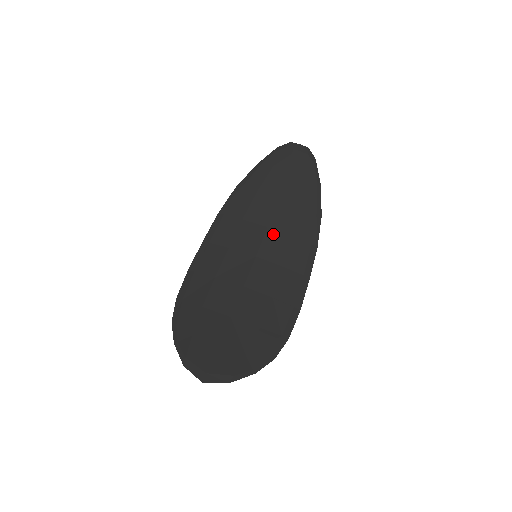
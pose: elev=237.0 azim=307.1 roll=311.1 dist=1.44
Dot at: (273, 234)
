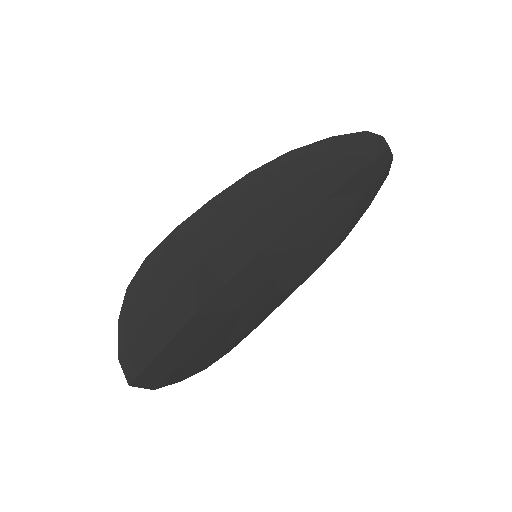
Dot at: (288, 238)
